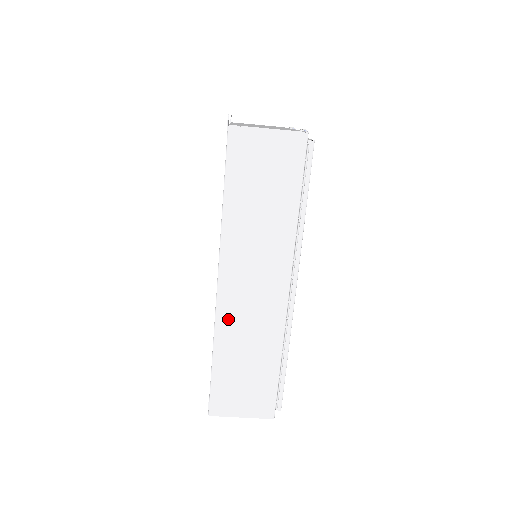
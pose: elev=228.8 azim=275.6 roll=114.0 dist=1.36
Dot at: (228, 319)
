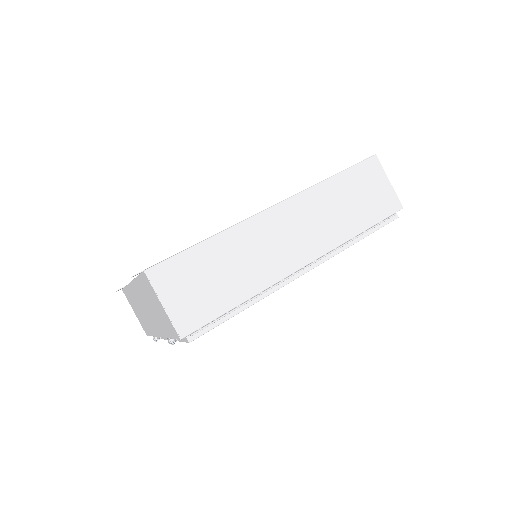
Dot at: (253, 230)
